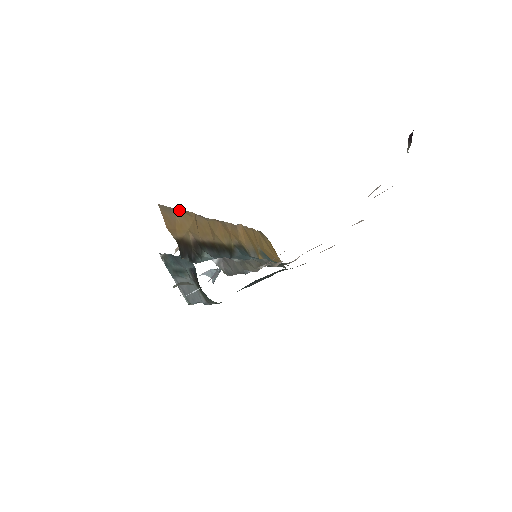
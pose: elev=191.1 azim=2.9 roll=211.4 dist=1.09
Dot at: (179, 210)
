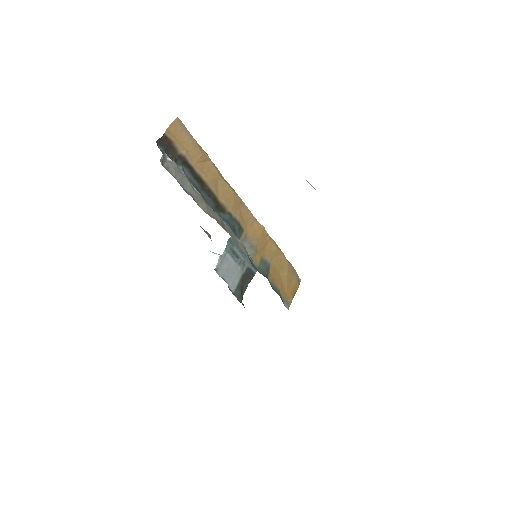
Dot at: (195, 140)
